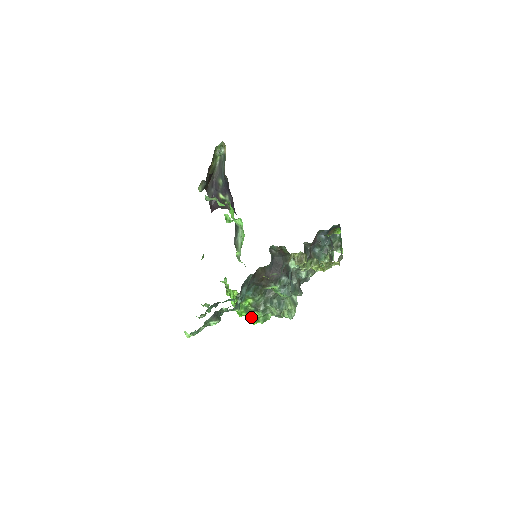
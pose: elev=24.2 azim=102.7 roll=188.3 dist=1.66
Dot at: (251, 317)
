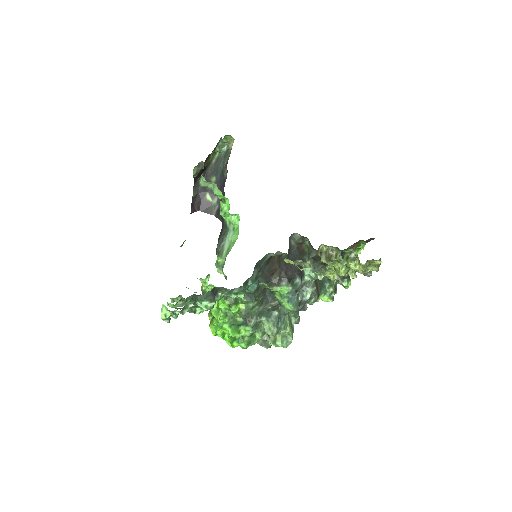
Dot at: (234, 332)
